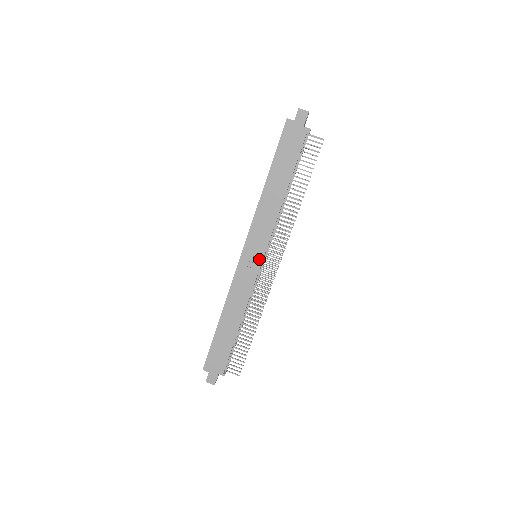
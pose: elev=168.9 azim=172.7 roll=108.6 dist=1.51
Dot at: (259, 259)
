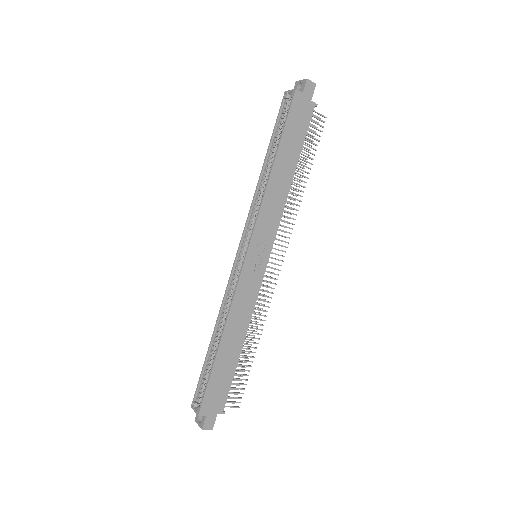
Dot at: (265, 259)
